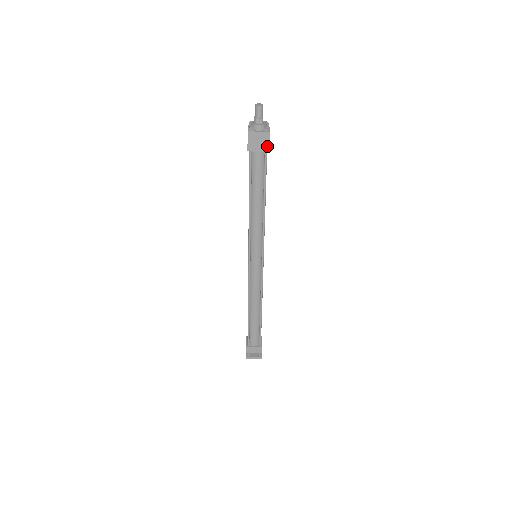
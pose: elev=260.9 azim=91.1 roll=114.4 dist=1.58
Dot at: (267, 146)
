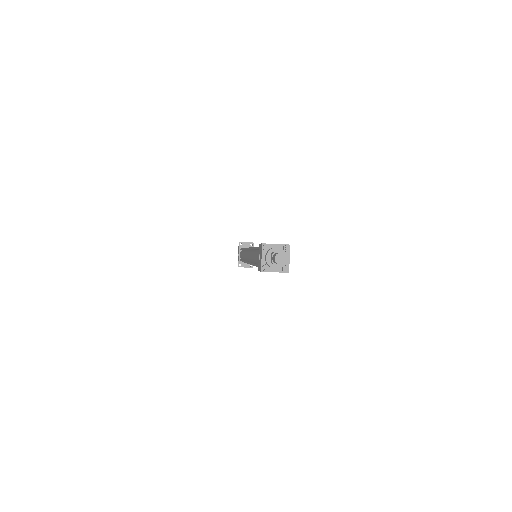
Dot at: occluded
